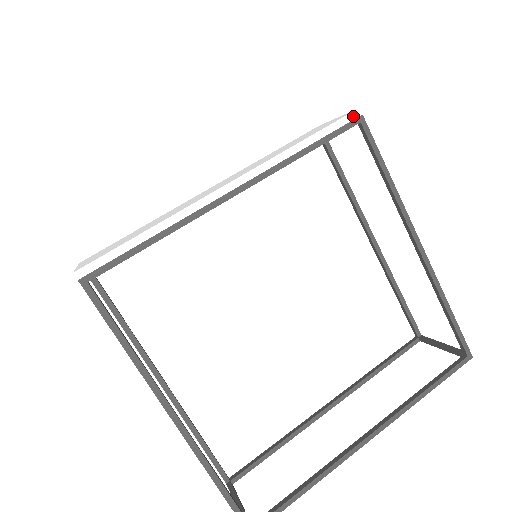
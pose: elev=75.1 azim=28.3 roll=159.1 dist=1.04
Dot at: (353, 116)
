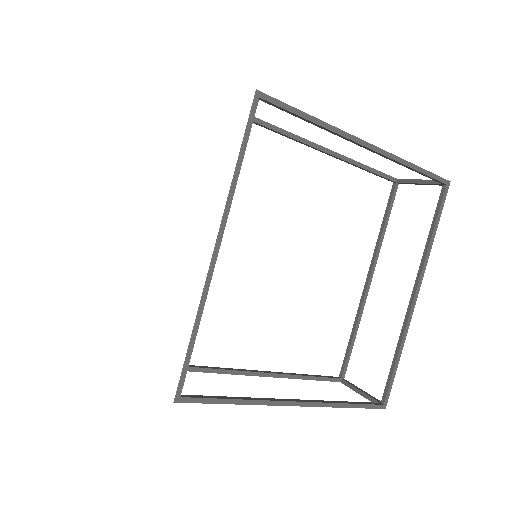
Dot at: (250, 99)
